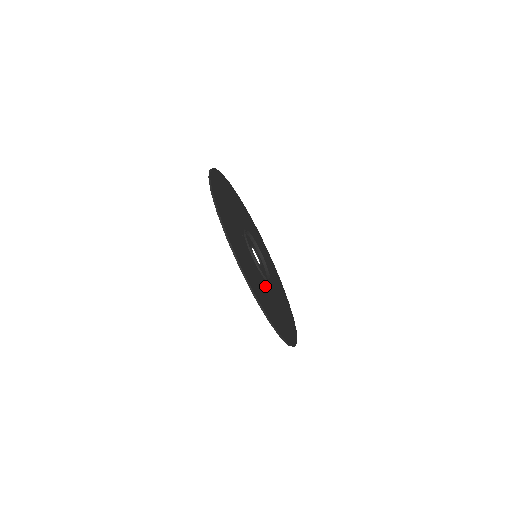
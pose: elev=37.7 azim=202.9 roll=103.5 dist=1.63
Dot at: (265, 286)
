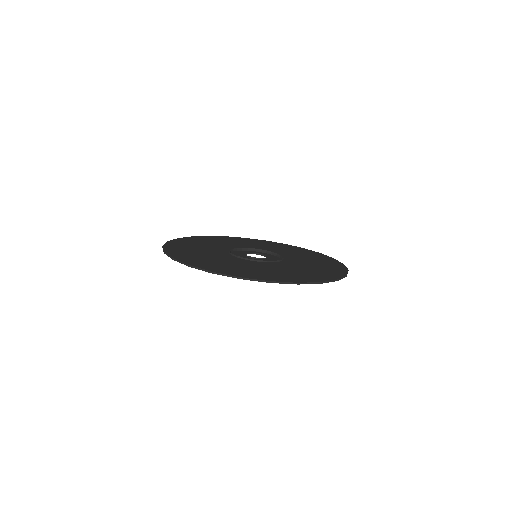
Dot at: (258, 265)
